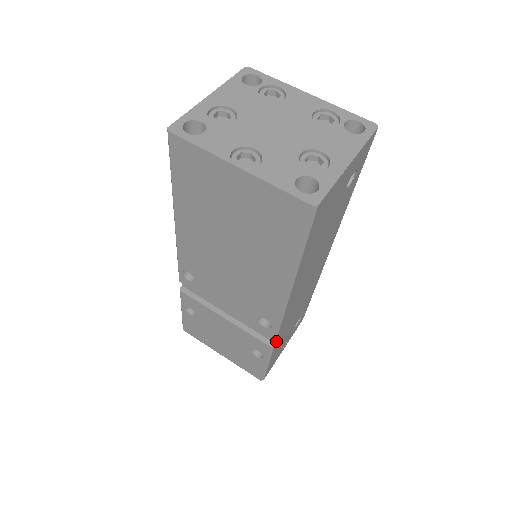
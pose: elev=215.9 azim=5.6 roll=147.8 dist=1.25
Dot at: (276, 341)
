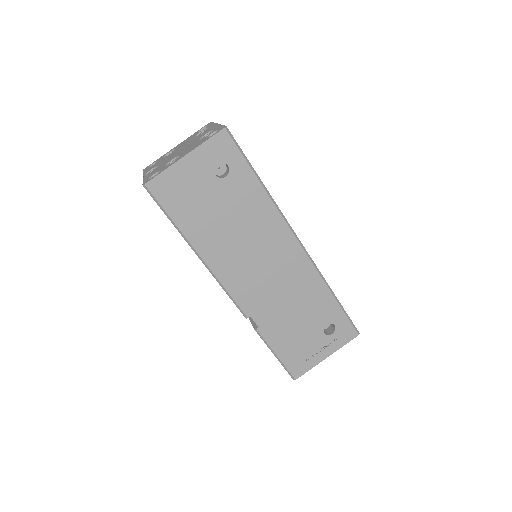
Dot at: (256, 323)
